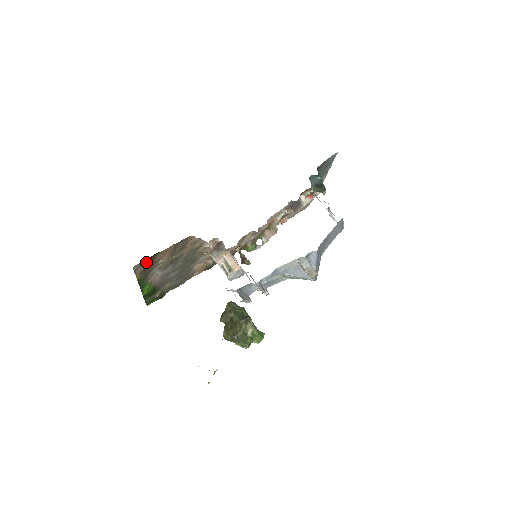
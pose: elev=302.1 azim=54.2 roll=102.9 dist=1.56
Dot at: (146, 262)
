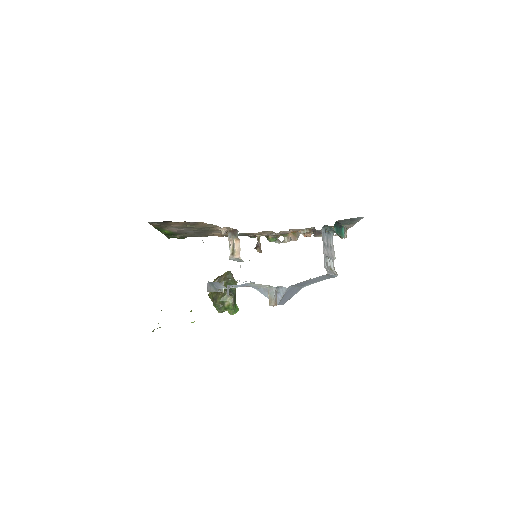
Dot at: (160, 222)
